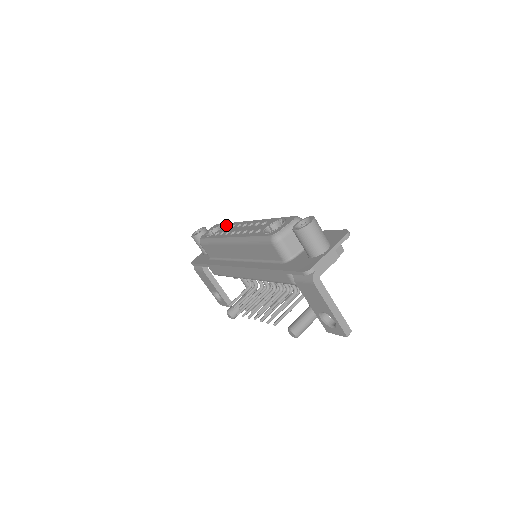
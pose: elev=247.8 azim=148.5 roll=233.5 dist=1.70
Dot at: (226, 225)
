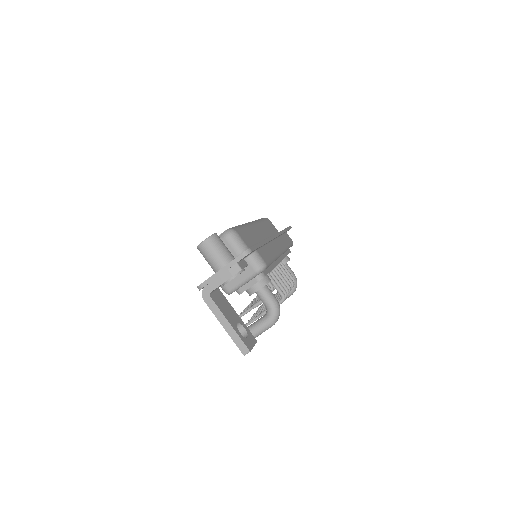
Dot at: occluded
